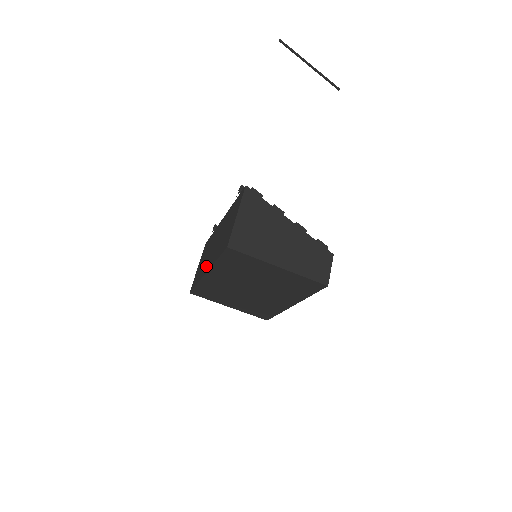
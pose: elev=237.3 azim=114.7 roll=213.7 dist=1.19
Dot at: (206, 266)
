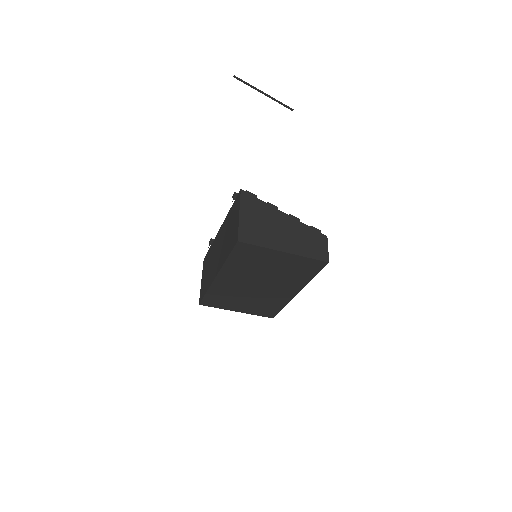
Dot at: (214, 271)
